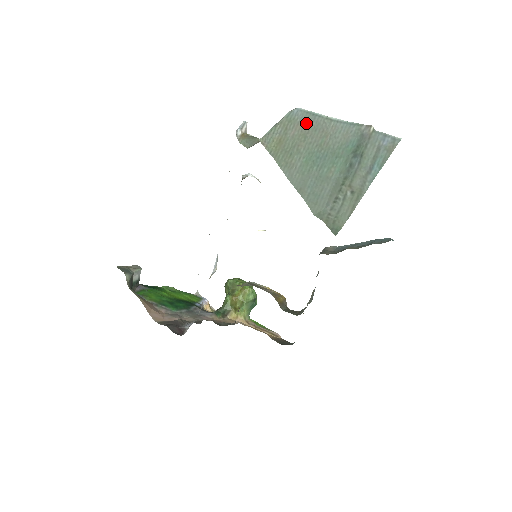
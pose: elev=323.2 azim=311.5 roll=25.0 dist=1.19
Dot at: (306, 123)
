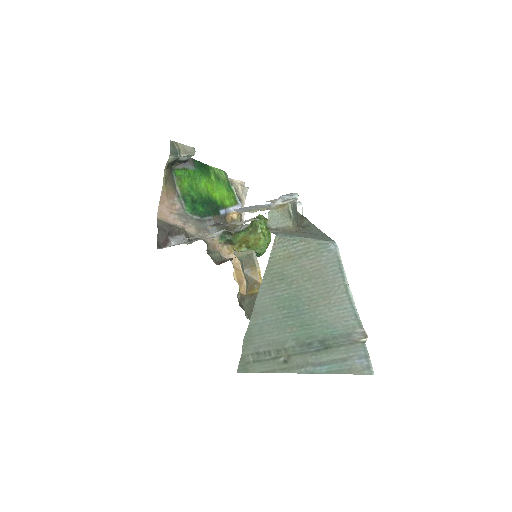
Dot at: (325, 269)
